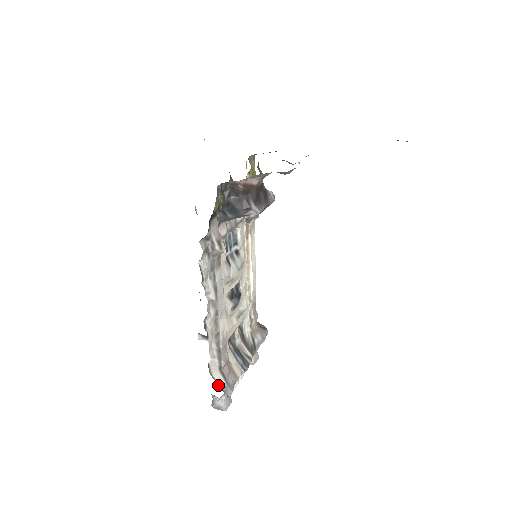
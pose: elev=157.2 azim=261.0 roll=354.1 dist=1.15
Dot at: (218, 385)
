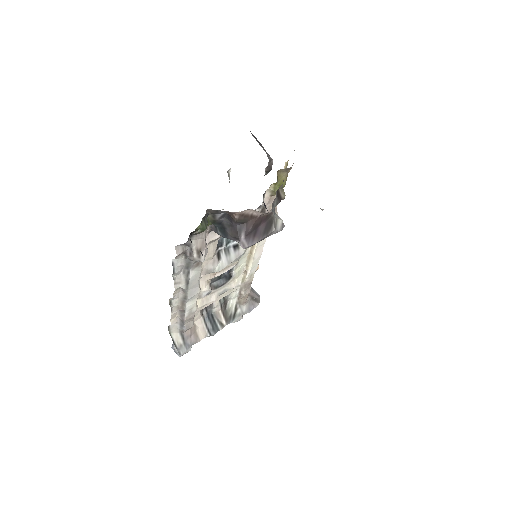
Dot at: (174, 343)
